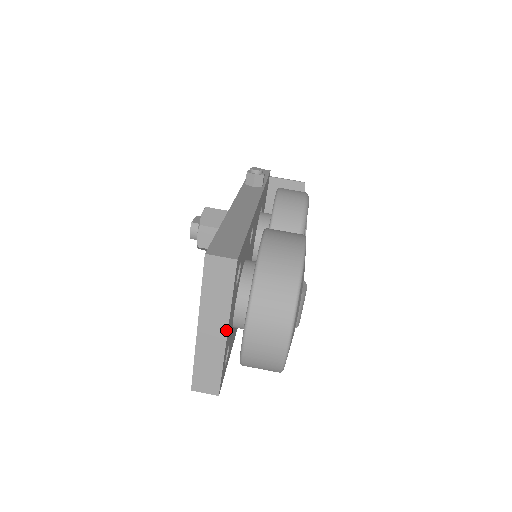
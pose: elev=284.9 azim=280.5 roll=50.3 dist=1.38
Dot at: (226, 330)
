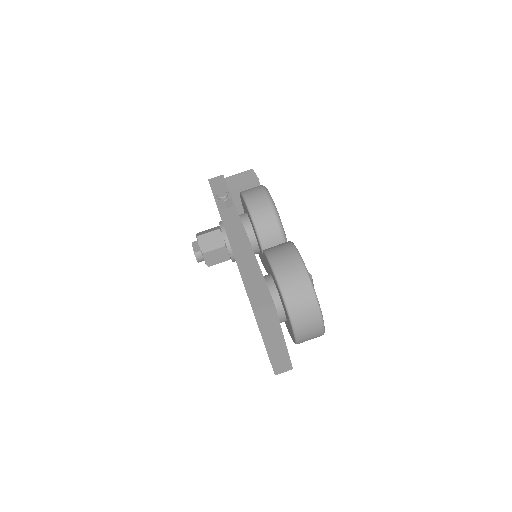
Dot at: (283, 339)
